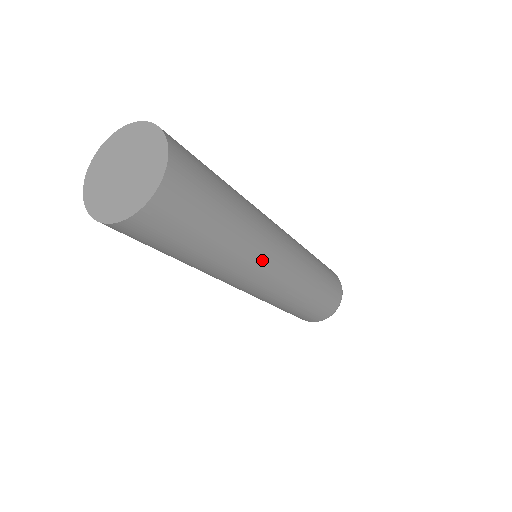
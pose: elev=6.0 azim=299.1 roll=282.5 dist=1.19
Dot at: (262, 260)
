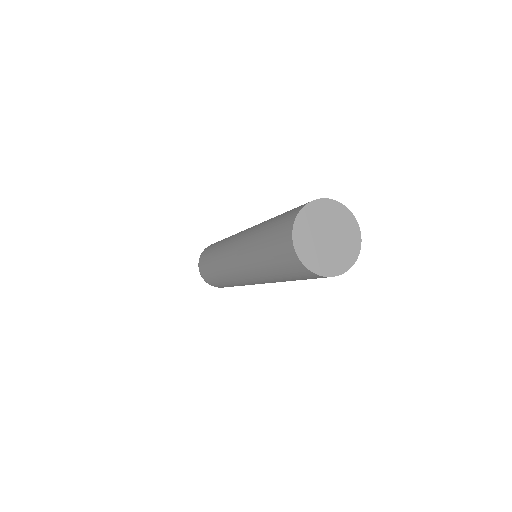
Dot at: occluded
